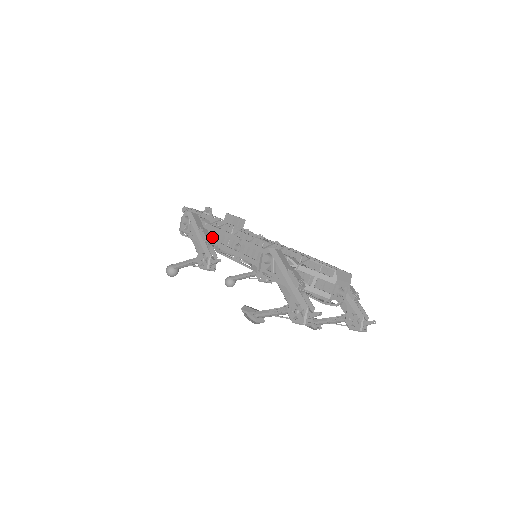
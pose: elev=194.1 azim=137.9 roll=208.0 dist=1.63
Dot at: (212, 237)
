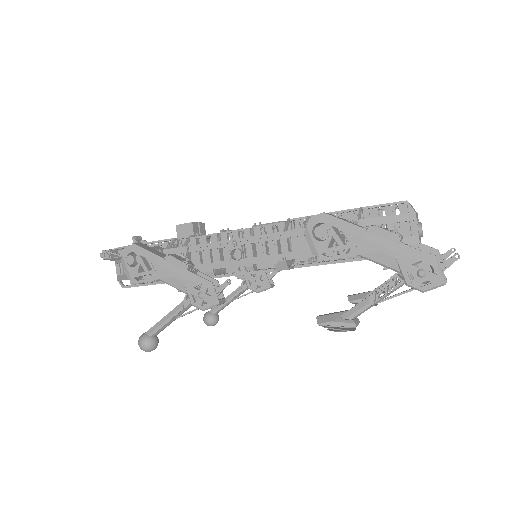
Dot at: occluded
